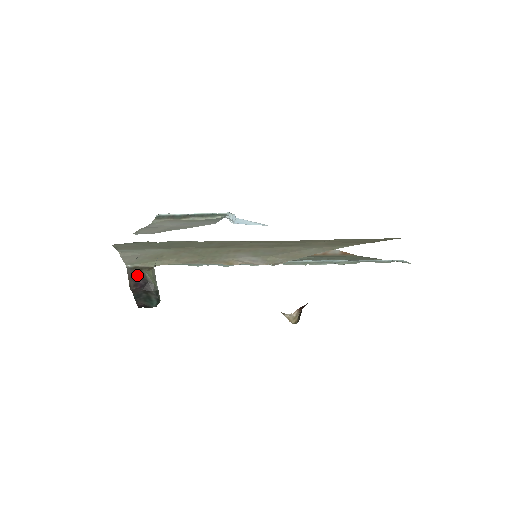
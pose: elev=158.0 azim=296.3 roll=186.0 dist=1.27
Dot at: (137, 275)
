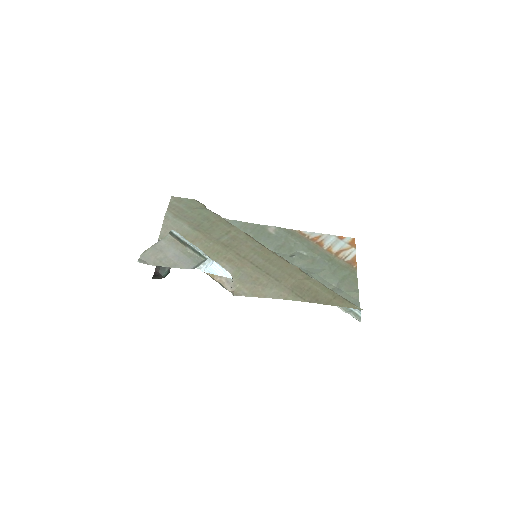
Dot at: occluded
